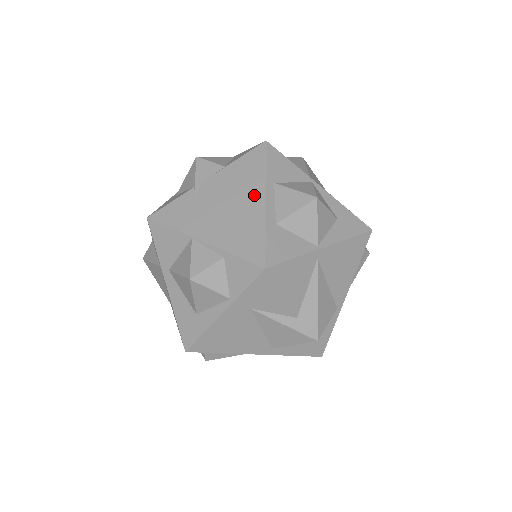
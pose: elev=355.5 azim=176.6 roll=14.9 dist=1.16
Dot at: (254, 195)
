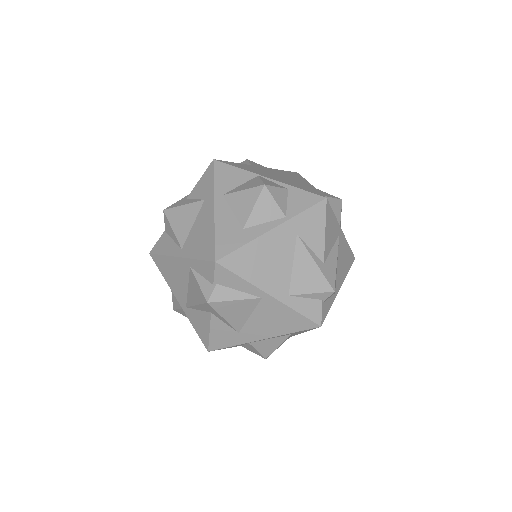
Dot at: (301, 180)
